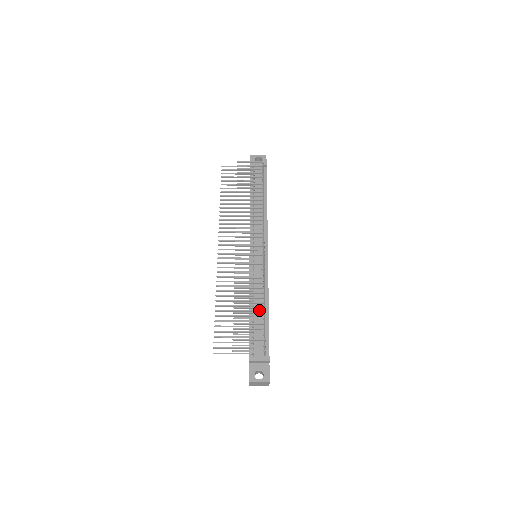
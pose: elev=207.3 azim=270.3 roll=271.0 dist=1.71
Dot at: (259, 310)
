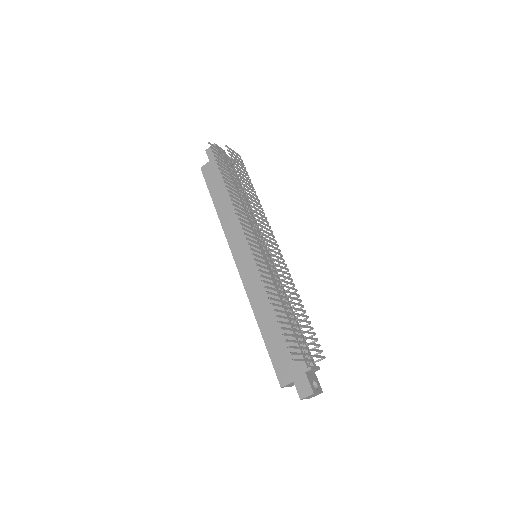
Dot at: occluded
